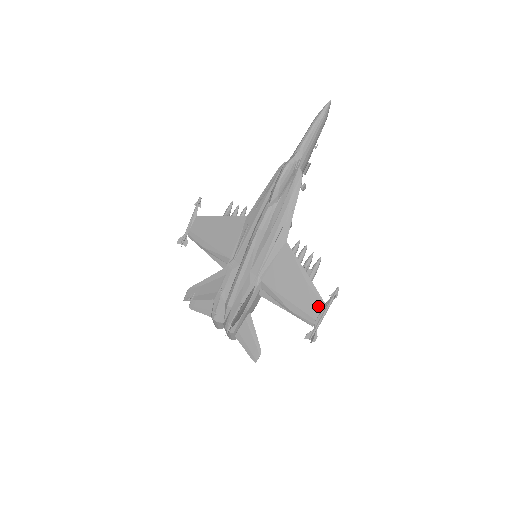
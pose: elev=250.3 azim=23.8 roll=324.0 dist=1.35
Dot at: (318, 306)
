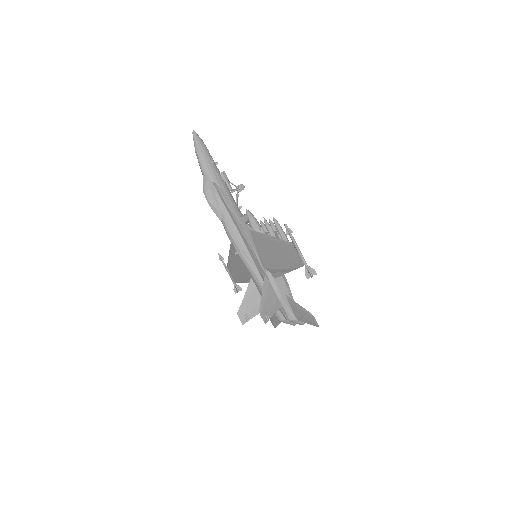
Dot at: (292, 249)
